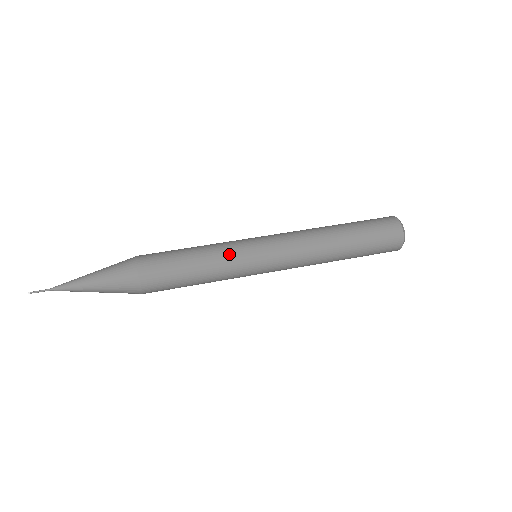
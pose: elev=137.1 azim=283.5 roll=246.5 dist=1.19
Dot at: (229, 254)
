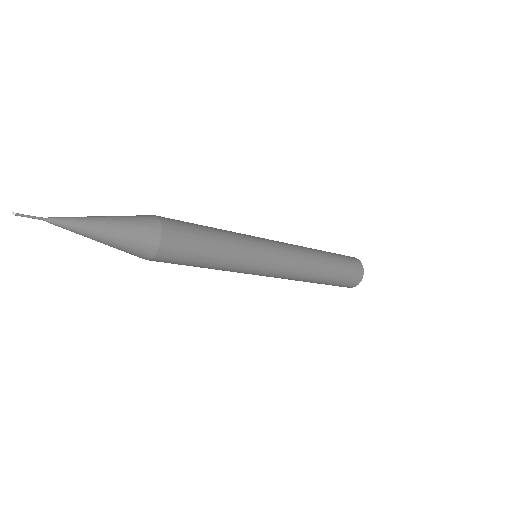
Dot at: occluded
